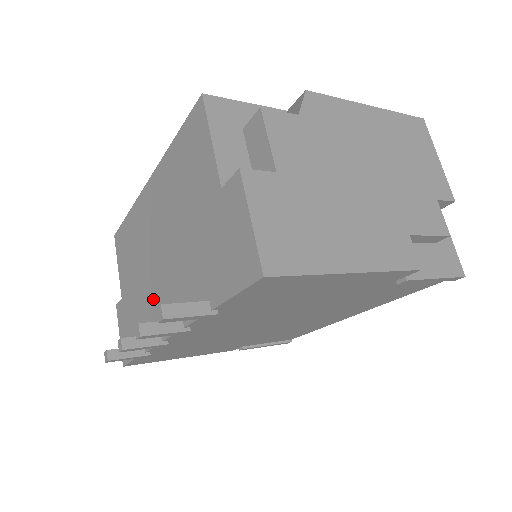
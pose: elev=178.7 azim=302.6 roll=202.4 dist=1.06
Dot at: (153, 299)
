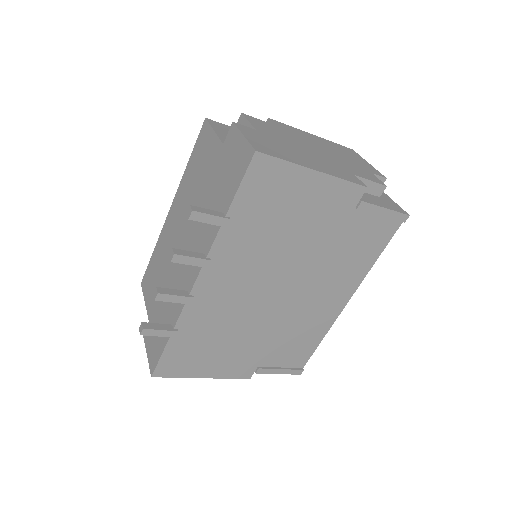
Dot at: (179, 277)
